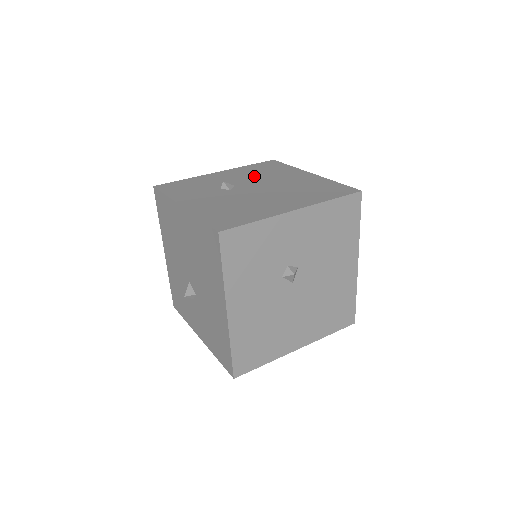
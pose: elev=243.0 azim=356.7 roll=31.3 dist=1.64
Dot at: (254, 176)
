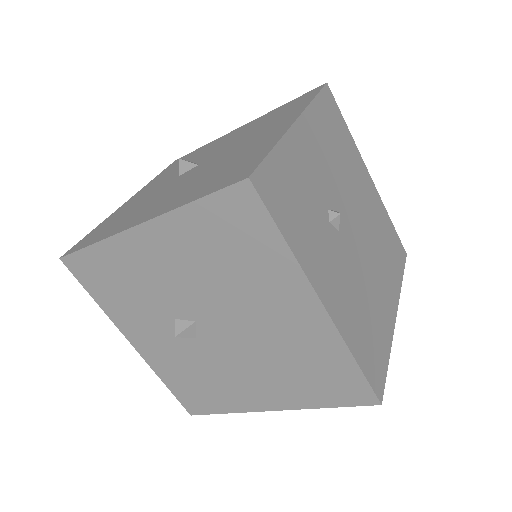
Dot at: (338, 167)
